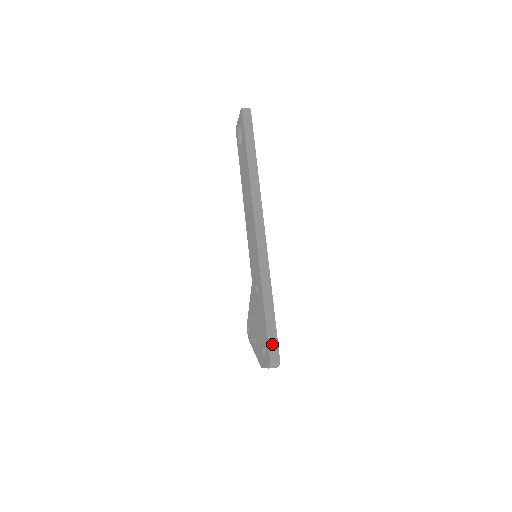
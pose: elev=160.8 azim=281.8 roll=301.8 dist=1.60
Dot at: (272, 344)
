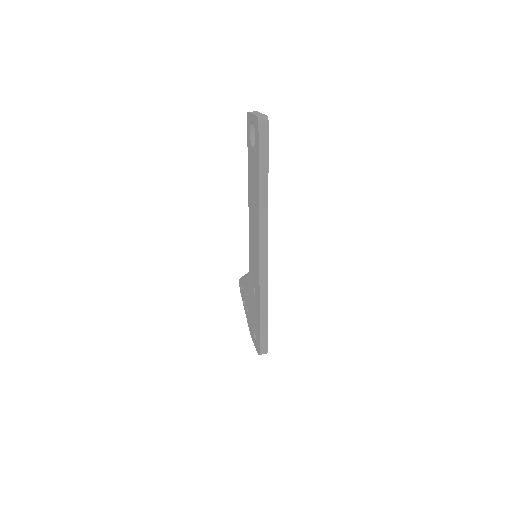
Dot at: (263, 343)
